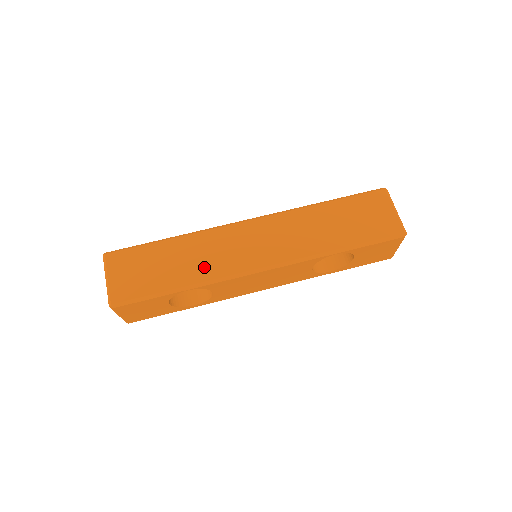
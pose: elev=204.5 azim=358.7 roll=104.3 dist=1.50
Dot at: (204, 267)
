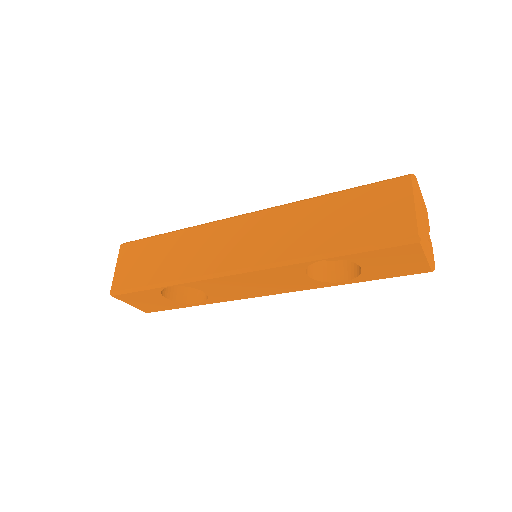
Dot at: (188, 264)
